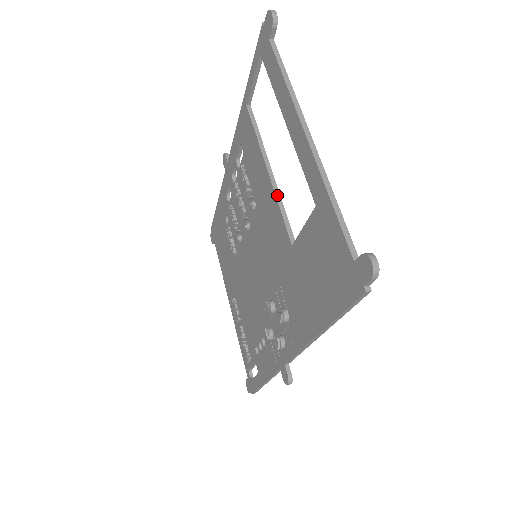
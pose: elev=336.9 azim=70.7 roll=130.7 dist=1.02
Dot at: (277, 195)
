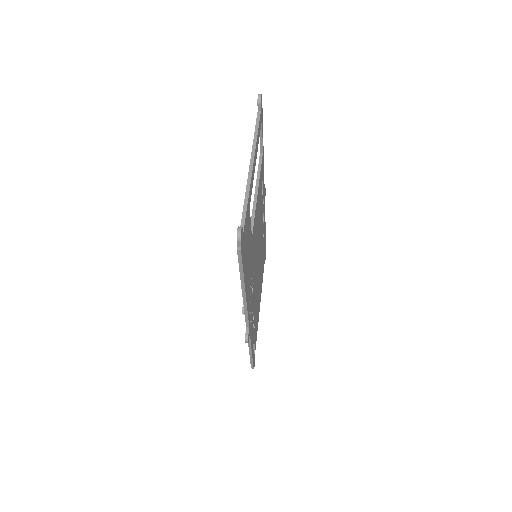
Dot at: (254, 207)
